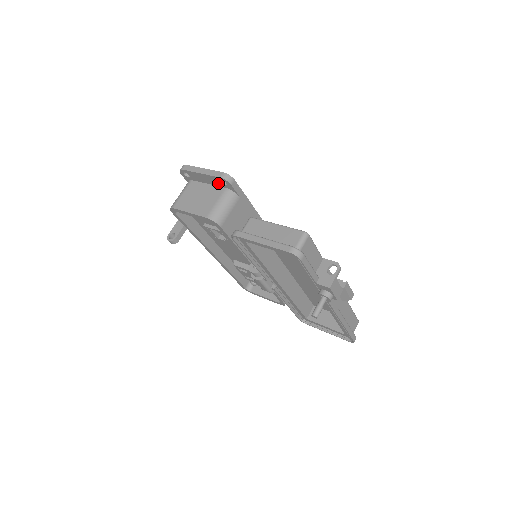
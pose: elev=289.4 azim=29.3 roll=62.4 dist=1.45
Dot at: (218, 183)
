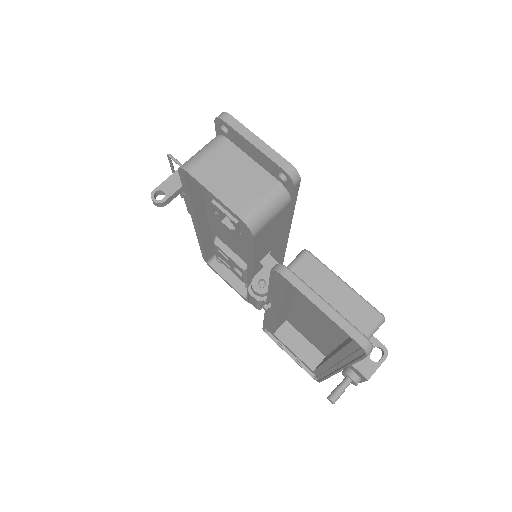
Dot at: (272, 170)
